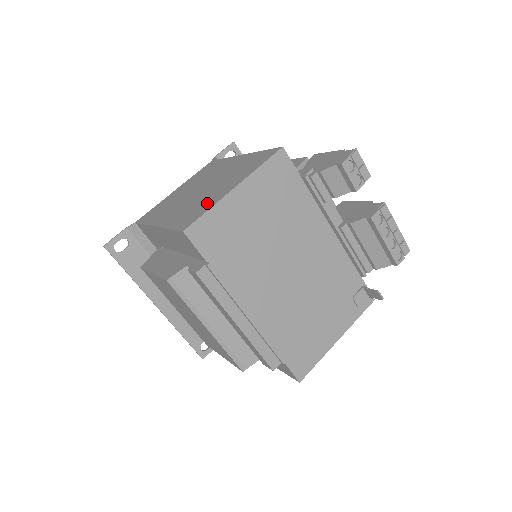
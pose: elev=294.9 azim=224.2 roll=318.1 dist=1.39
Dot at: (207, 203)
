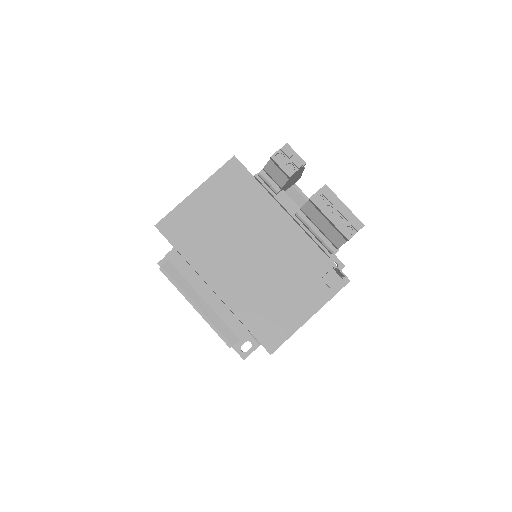
Dot at: occluded
